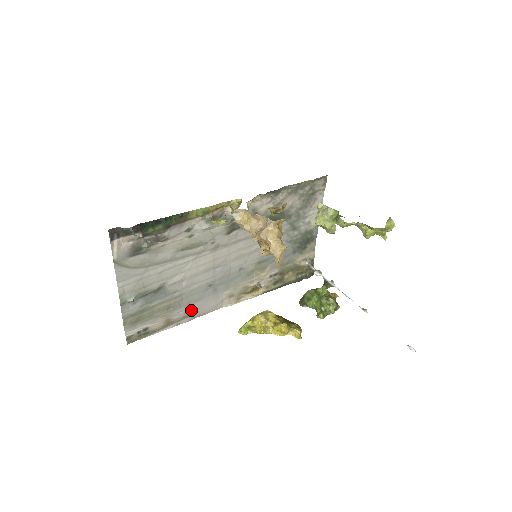
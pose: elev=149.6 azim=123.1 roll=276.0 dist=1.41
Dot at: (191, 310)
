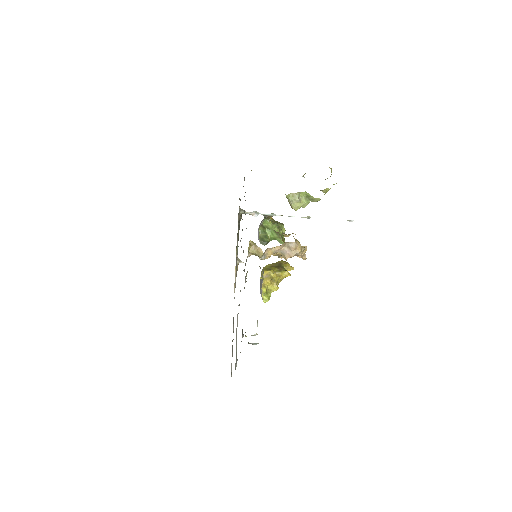
Dot at: (233, 322)
